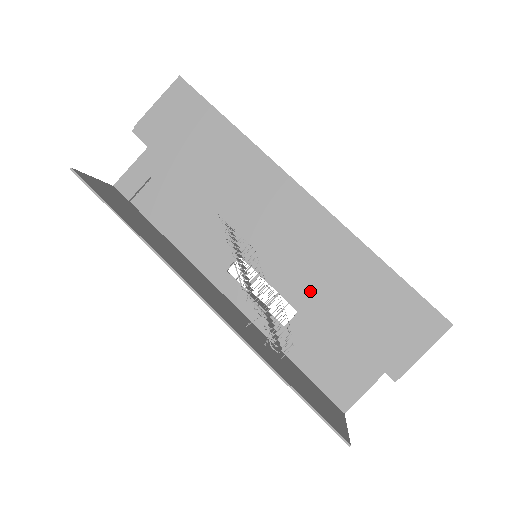
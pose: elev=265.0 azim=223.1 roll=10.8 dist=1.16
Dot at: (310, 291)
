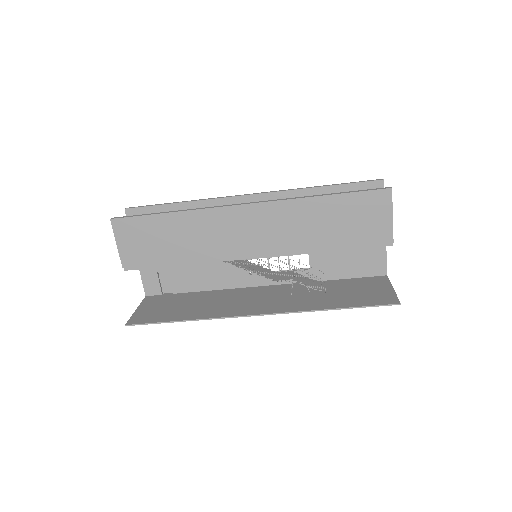
Dot at: (302, 249)
